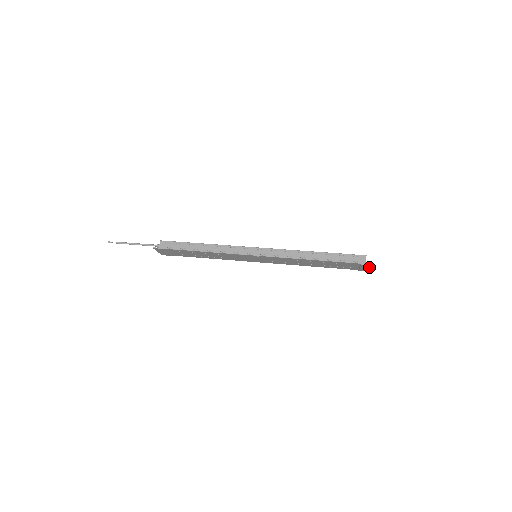
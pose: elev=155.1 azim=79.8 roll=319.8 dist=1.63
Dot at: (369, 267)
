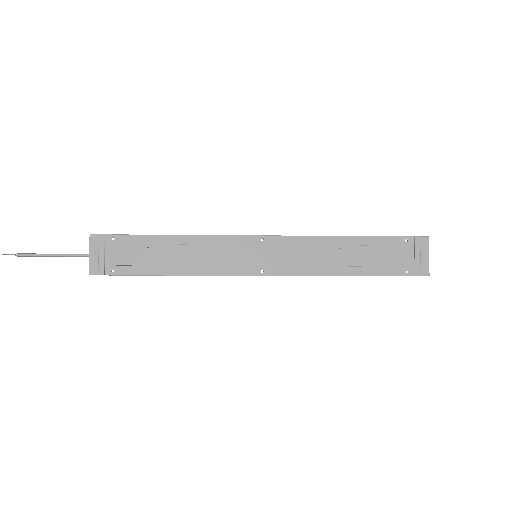
Dot at: (427, 254)
